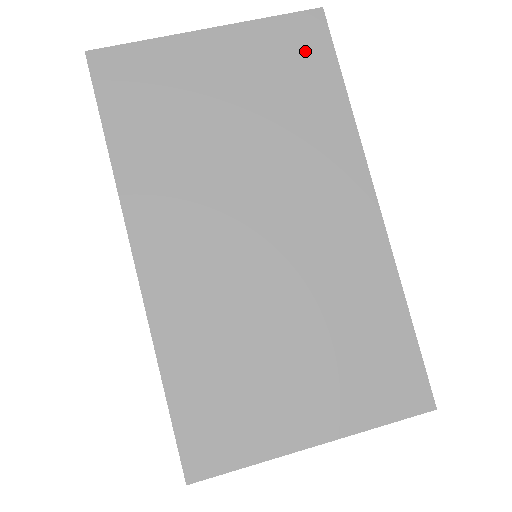
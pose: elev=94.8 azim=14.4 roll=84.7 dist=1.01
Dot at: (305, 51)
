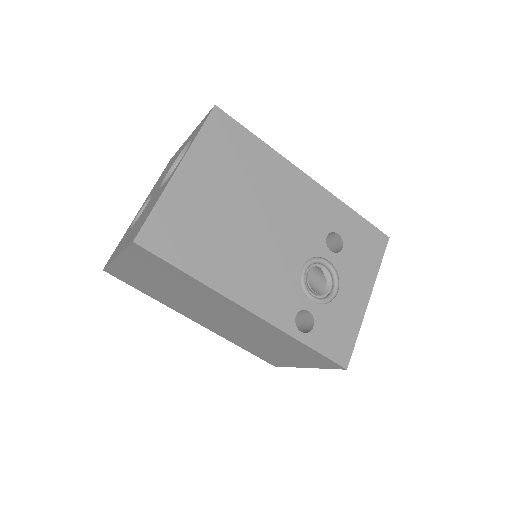
Dot at: (153, 261)
